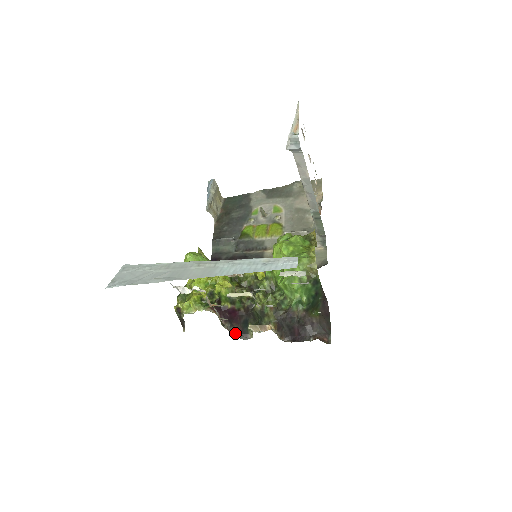
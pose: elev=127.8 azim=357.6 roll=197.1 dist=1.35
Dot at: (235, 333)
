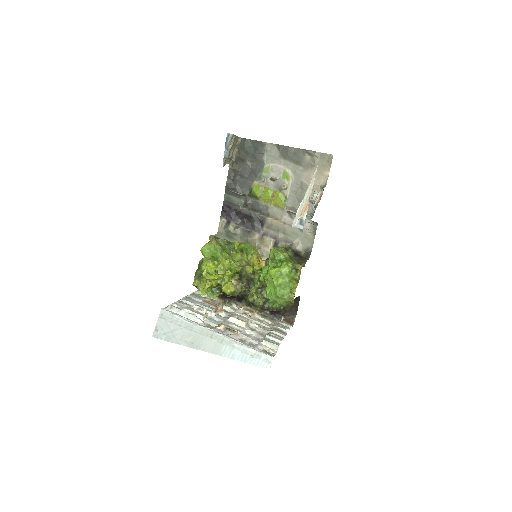
Dot at: (233, 301)
